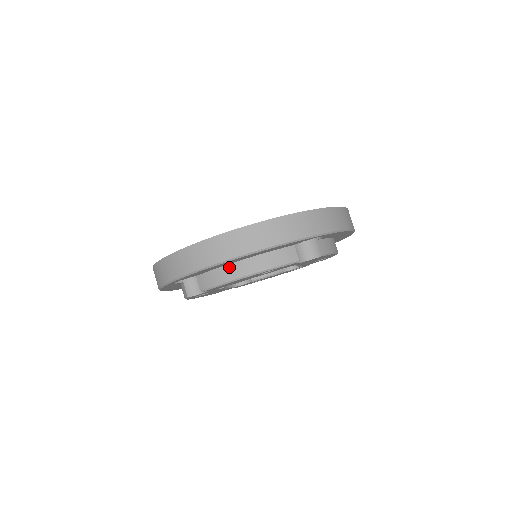
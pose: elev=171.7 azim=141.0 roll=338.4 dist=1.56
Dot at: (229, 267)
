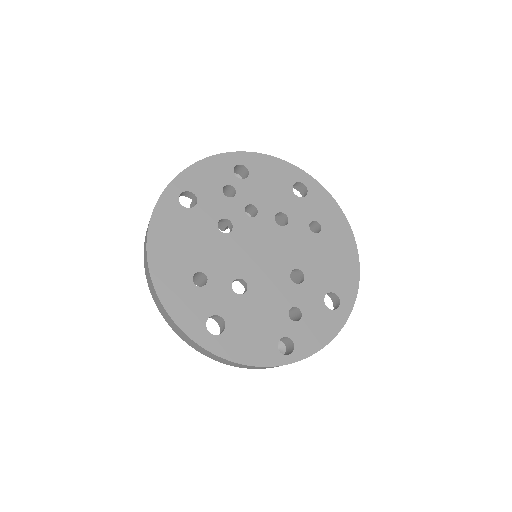
Dot at: occluded
